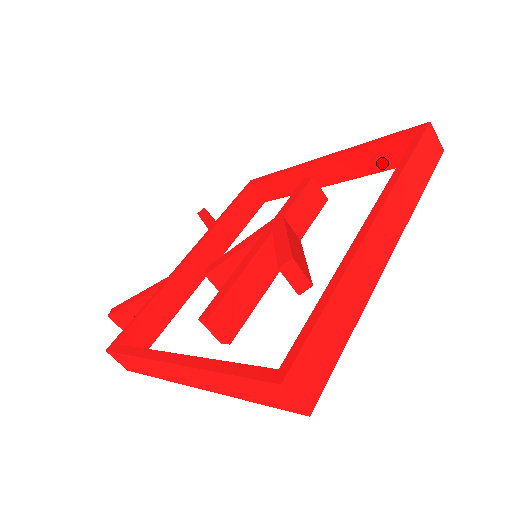
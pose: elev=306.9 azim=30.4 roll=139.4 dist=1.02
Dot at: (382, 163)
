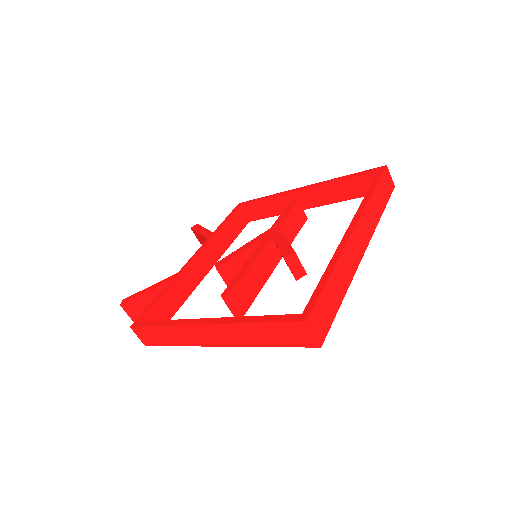
Dot at: (350, 193)
